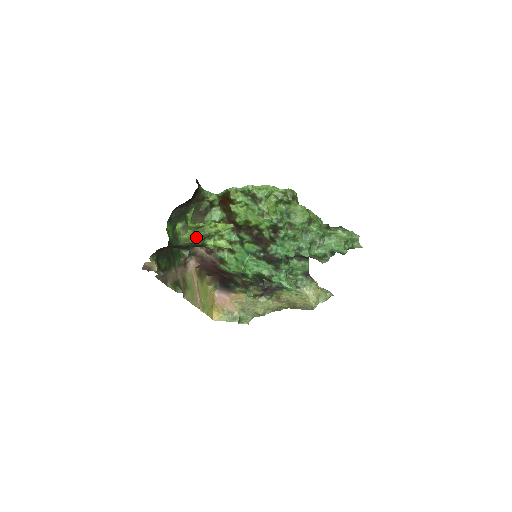
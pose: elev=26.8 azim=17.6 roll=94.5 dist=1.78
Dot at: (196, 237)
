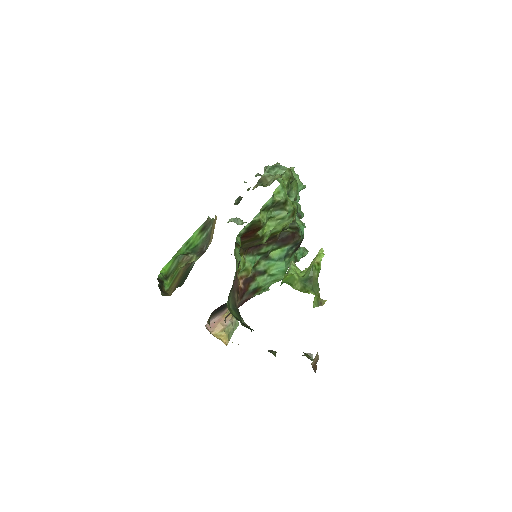
Dot at: occluded
